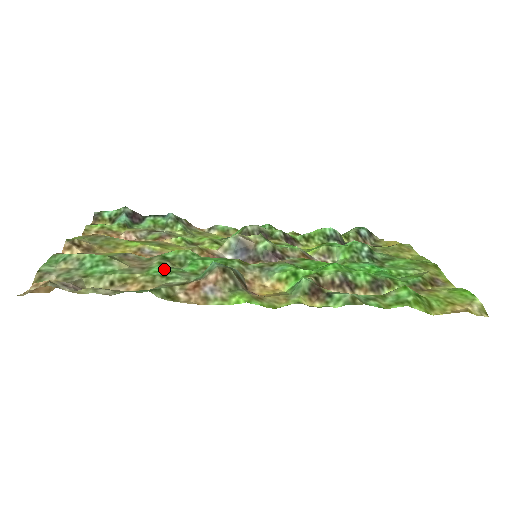
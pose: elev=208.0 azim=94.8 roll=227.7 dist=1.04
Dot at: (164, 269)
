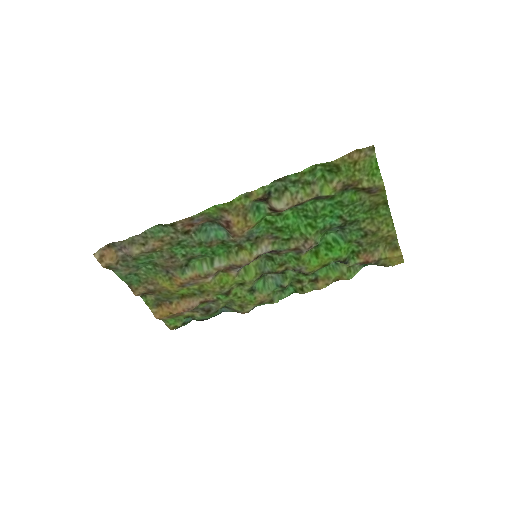
Dot at: (182, 249)
